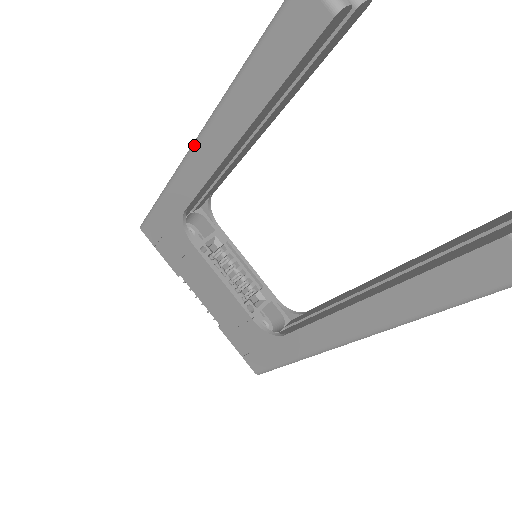
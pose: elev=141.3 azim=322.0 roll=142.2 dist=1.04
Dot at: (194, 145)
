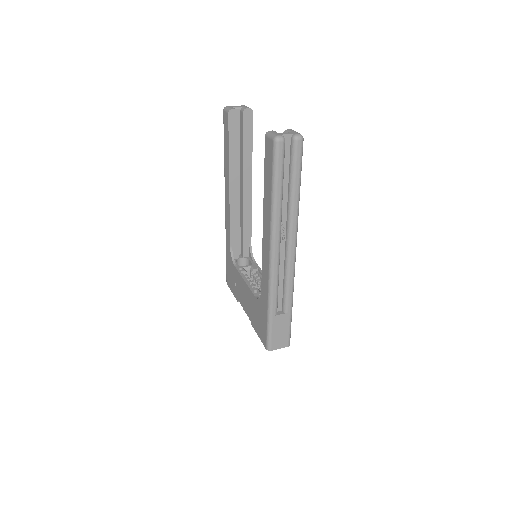
Dot at: (225, 204)
